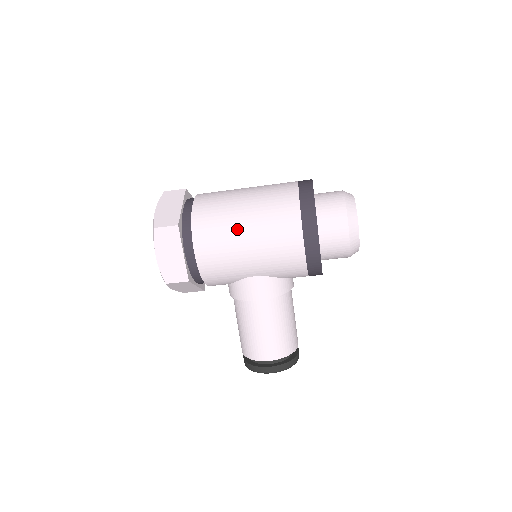
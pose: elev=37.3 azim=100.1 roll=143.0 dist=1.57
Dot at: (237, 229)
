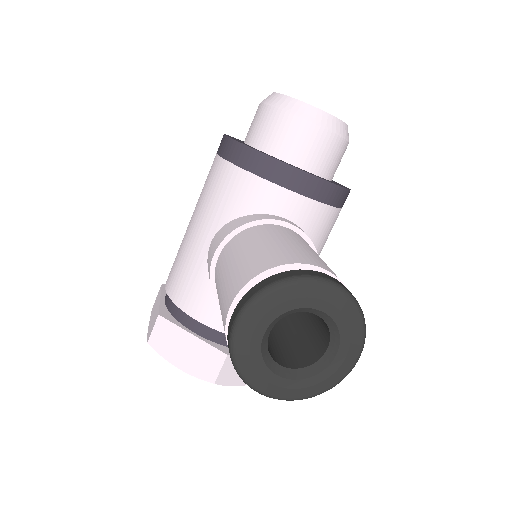
Dot at: occluded
